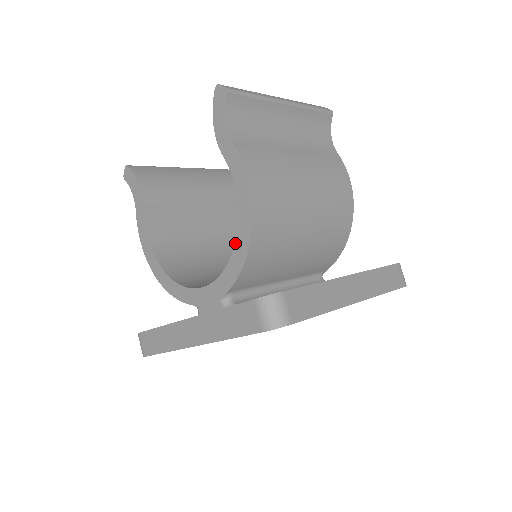
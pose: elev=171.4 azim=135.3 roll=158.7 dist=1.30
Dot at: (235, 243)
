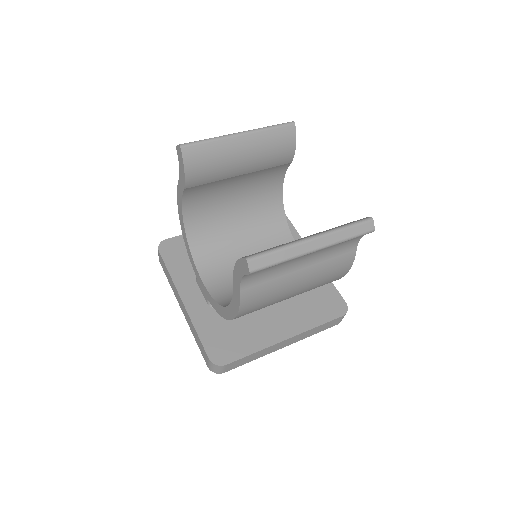
Dot at: (222, 306)
